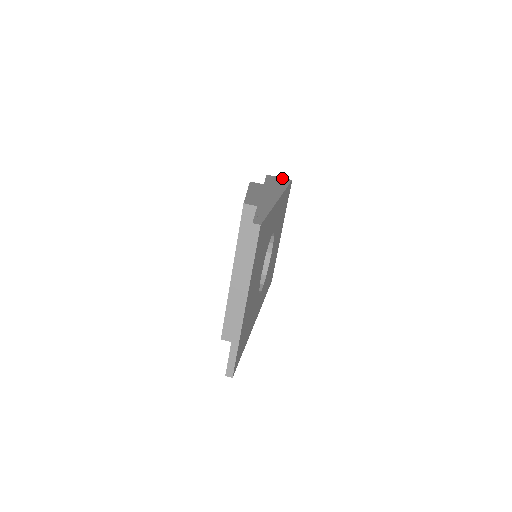
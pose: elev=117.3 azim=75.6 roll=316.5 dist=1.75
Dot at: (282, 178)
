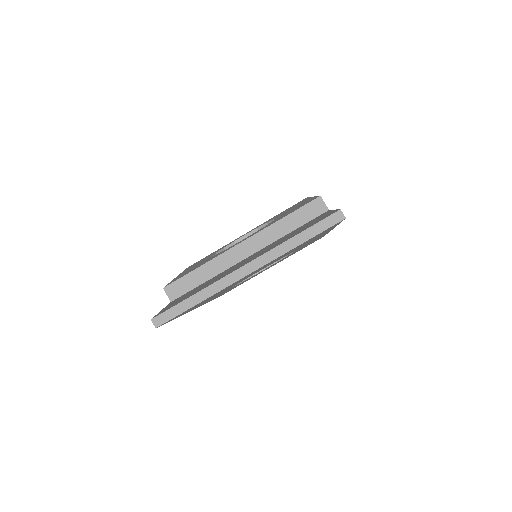
Dot at: occluded
